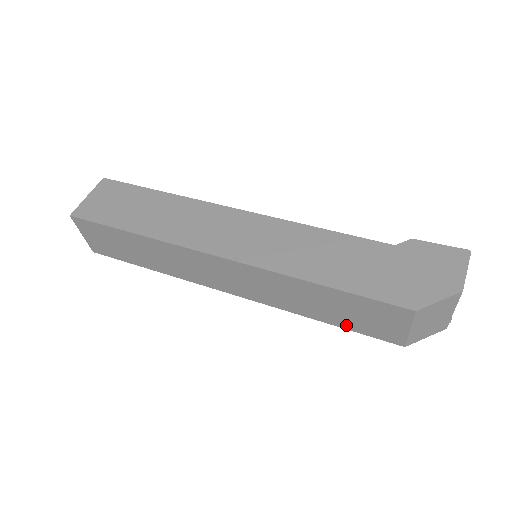
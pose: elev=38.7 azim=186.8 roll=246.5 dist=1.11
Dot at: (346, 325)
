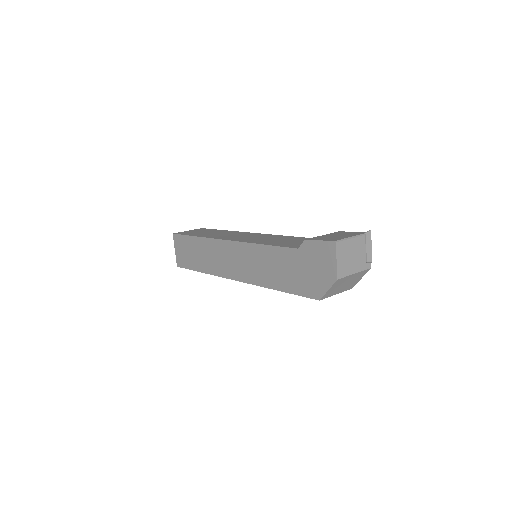
Dot at: occluded
